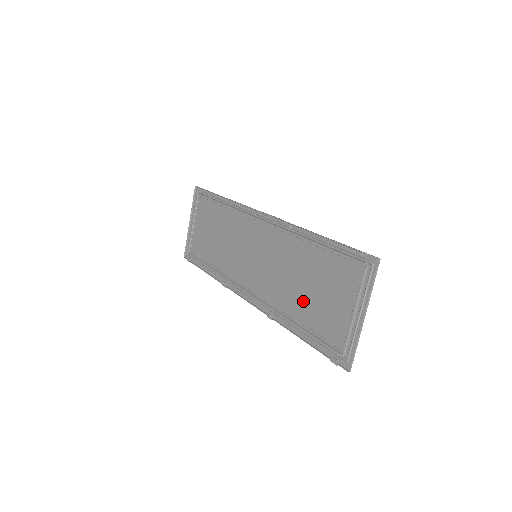
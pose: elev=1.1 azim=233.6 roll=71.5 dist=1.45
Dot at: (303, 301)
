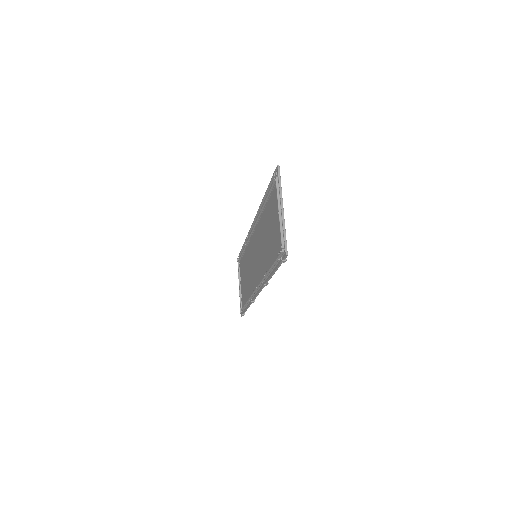
Dot at: (269, 247)
